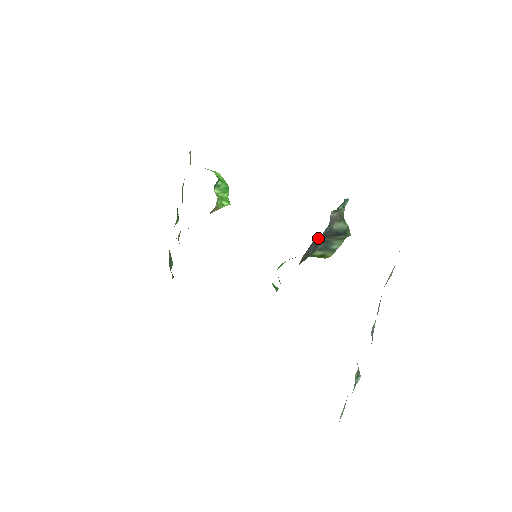
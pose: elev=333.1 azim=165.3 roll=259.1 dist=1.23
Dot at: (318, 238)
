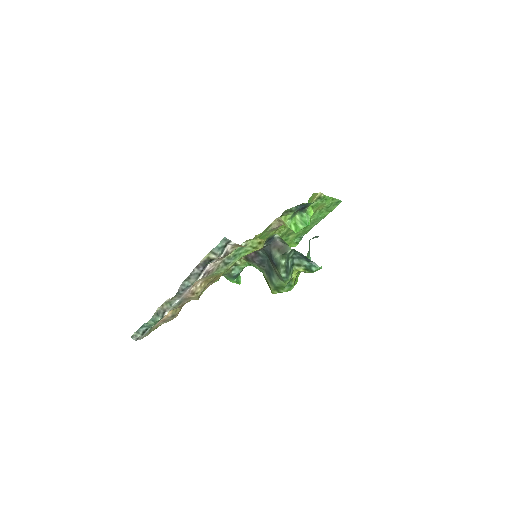
Dot at: (268, 258)
